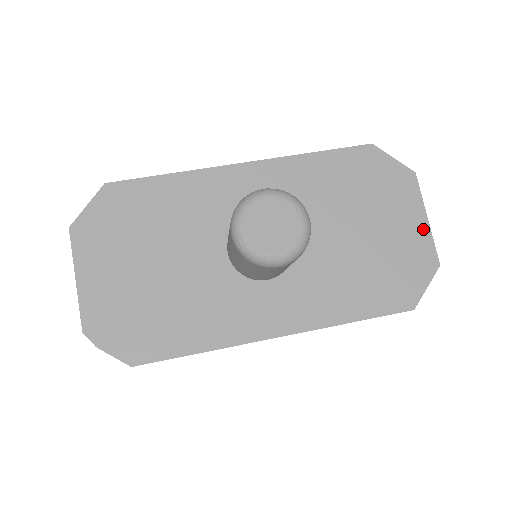
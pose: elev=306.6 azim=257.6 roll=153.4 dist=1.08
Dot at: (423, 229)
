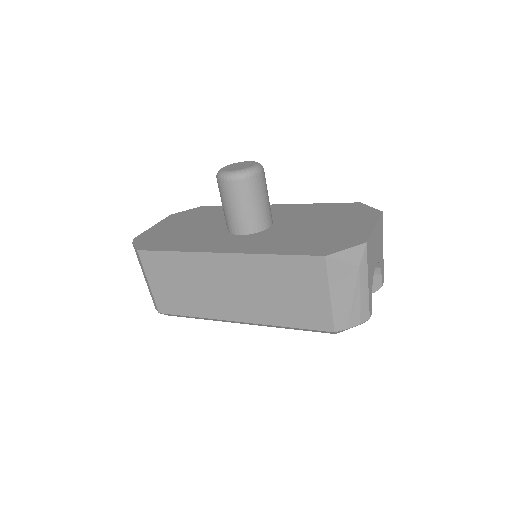
Dot at: (367, 229)
